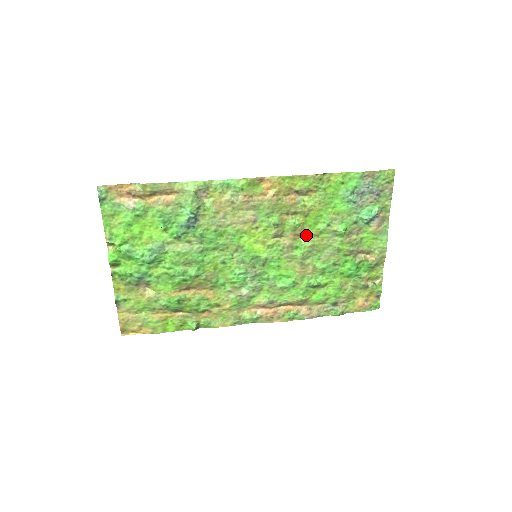
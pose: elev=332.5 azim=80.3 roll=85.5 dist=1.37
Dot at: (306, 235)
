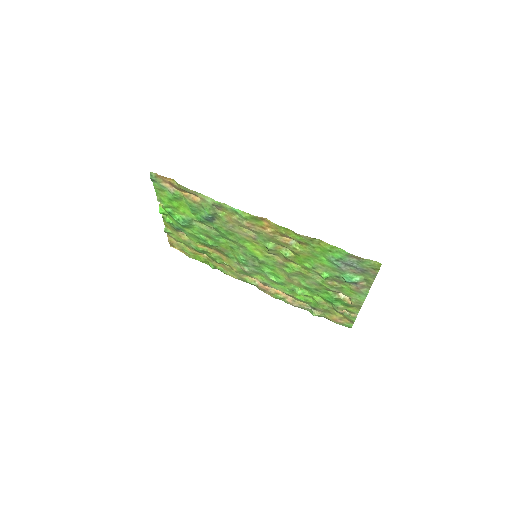
Dot at: (296, 263)
